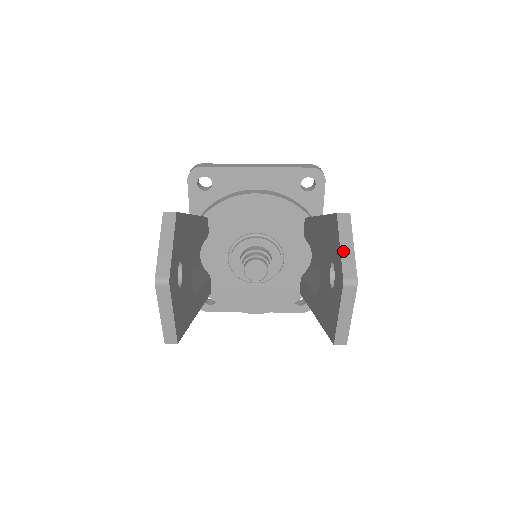
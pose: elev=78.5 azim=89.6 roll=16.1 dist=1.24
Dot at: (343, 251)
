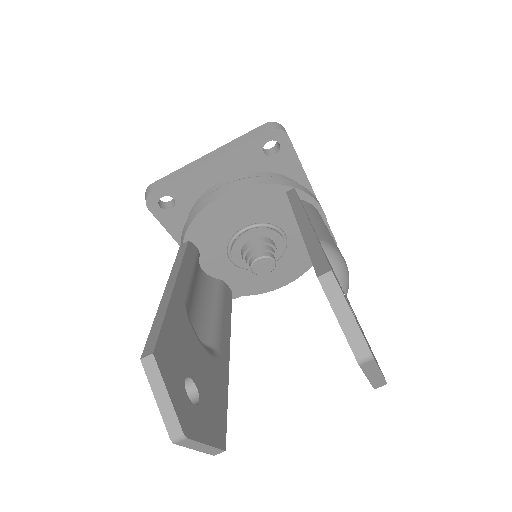
Dot at: (343, 324)
